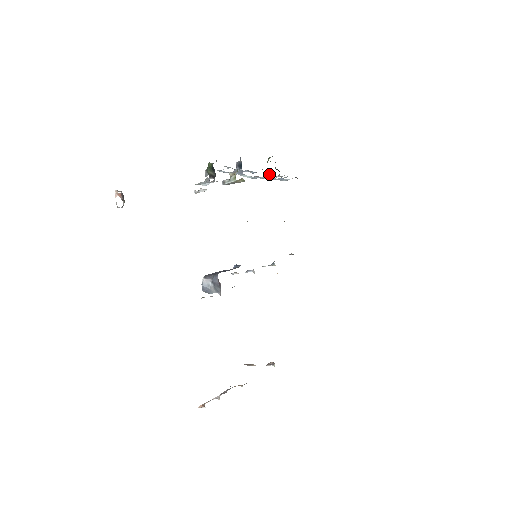
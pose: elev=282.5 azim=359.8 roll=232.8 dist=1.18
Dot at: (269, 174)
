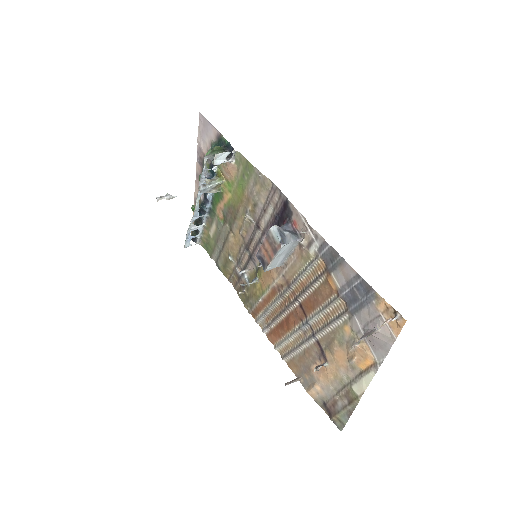
Dot at: (208, 211)
